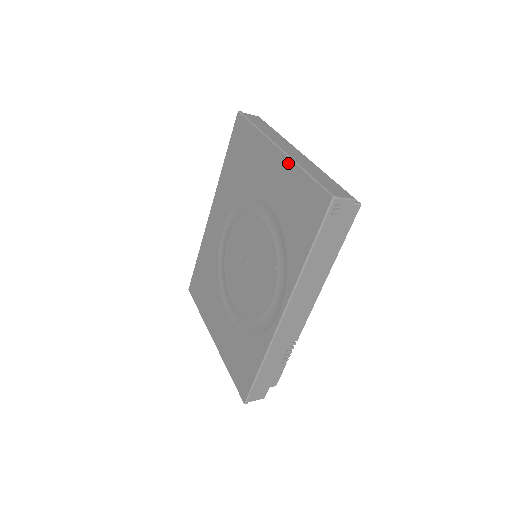
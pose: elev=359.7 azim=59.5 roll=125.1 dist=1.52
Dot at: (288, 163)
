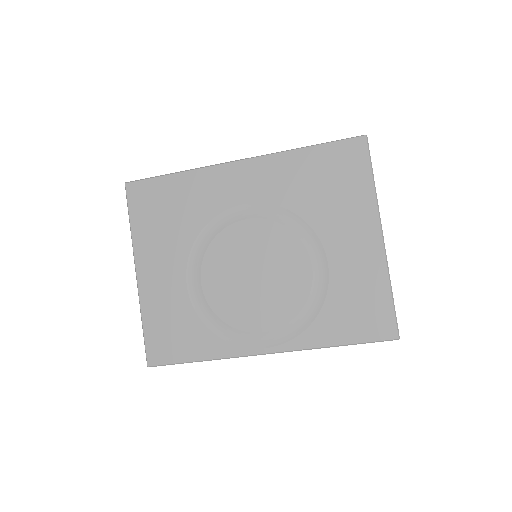
Dot at: (382, 262)
